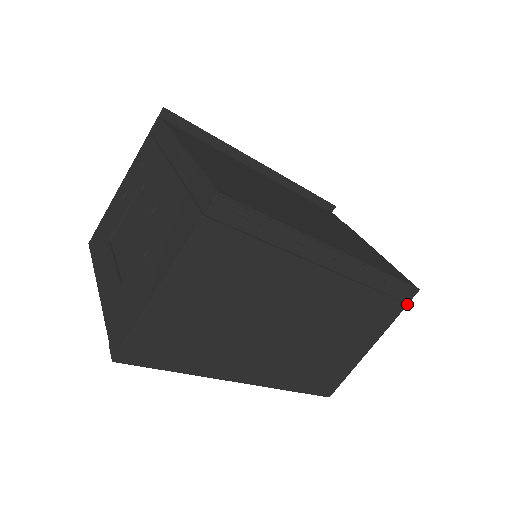
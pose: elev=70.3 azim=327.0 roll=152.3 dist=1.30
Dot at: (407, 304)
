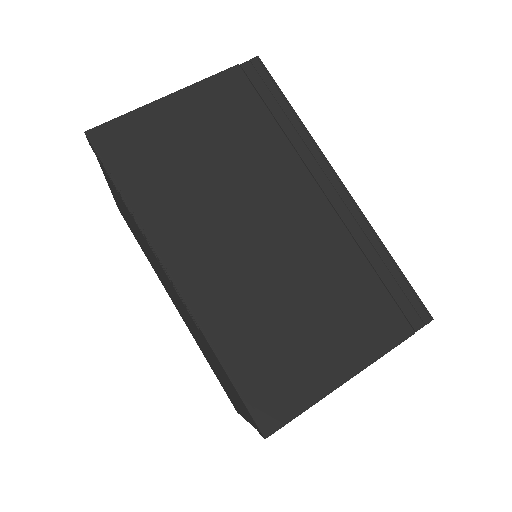
Dot at: (414, 331)
